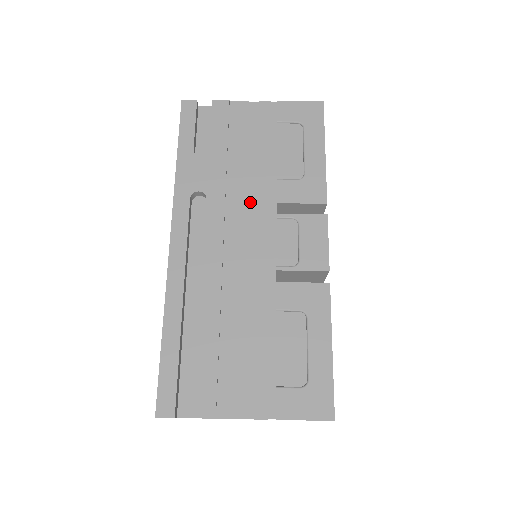
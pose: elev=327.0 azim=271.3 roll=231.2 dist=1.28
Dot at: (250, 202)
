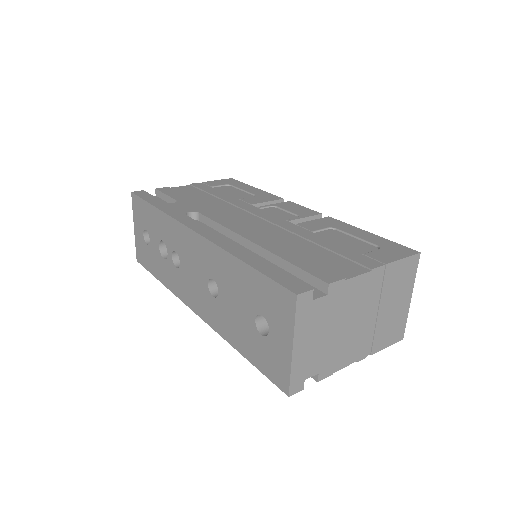
Dot at: (233, 209)
